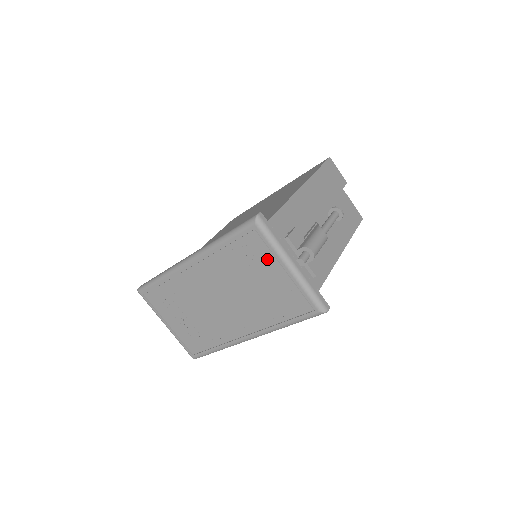
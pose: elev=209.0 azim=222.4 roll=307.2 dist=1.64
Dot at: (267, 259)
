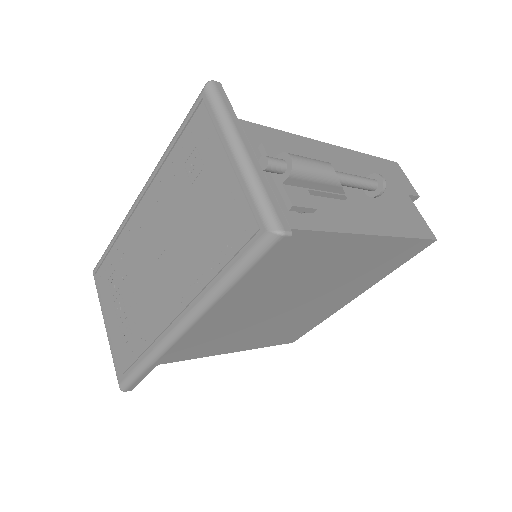
Dot at: (211, 148)
